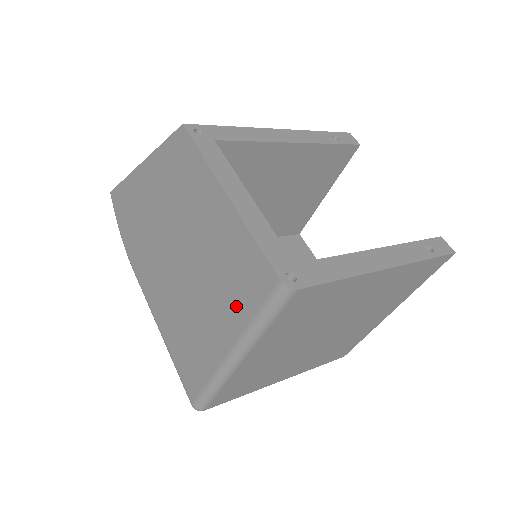
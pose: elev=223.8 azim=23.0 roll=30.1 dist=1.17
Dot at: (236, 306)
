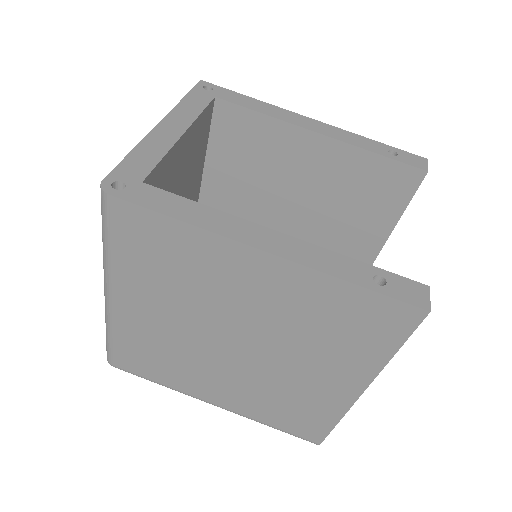
Dot at: occluded
